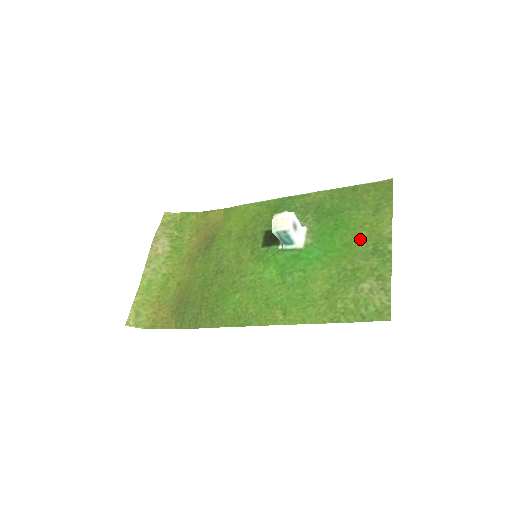
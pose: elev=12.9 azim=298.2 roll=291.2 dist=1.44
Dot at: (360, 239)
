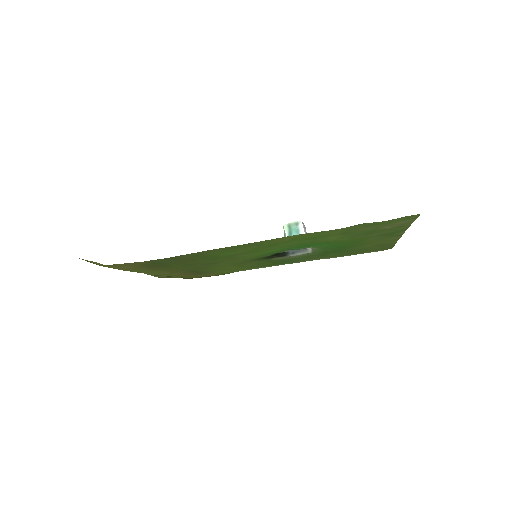
Dot at: (370, 240)
